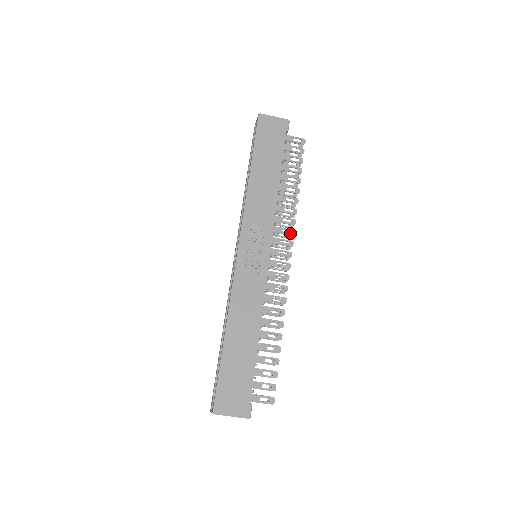
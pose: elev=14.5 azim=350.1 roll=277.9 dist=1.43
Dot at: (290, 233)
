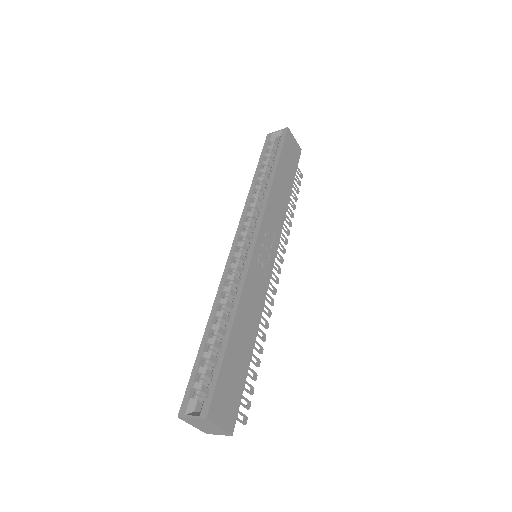
Dot at: (283, 250)
